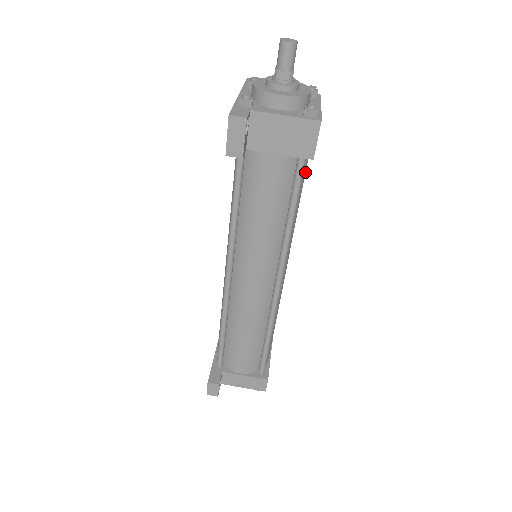
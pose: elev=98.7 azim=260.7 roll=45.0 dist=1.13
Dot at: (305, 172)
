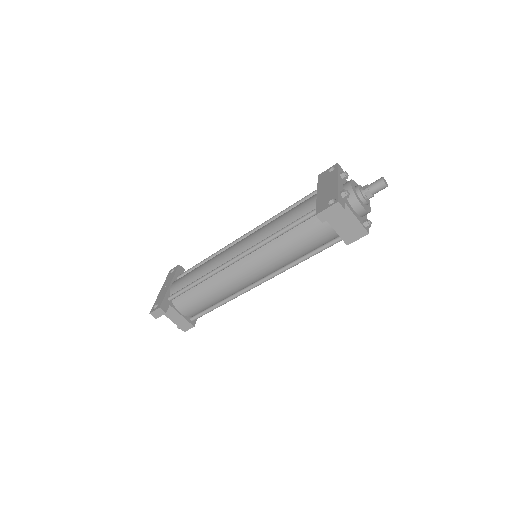
Dot at: occluded
